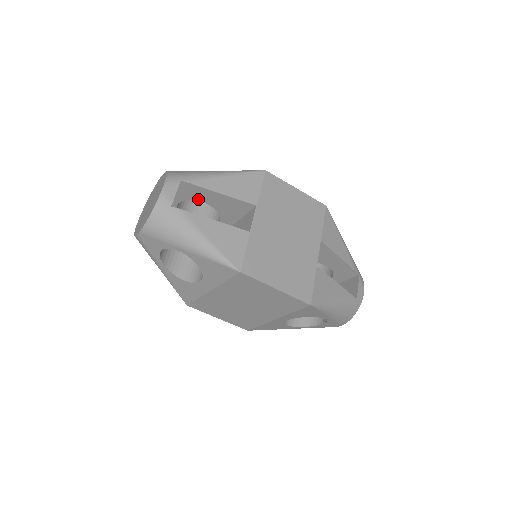
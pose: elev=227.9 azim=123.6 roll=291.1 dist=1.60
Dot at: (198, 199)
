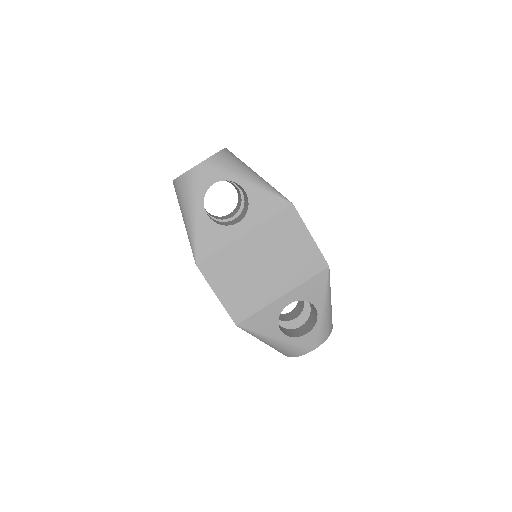
Dot at: occluded
